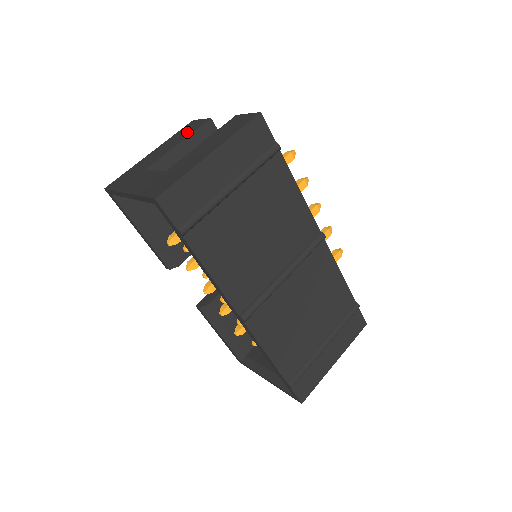
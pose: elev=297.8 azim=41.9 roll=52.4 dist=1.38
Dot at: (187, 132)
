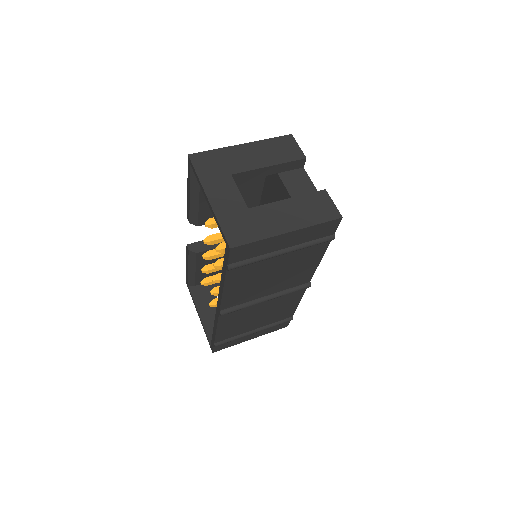
Dot at: (281, 154)
